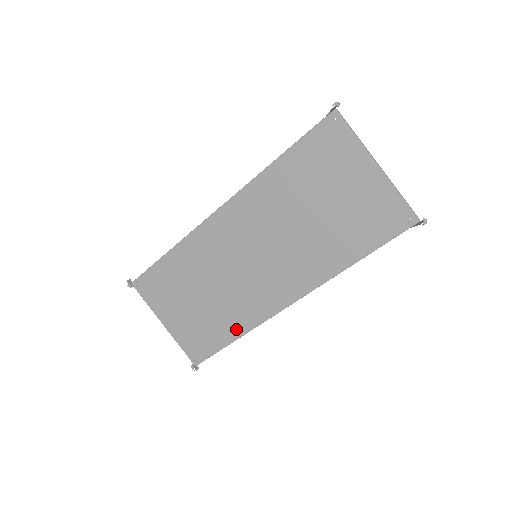
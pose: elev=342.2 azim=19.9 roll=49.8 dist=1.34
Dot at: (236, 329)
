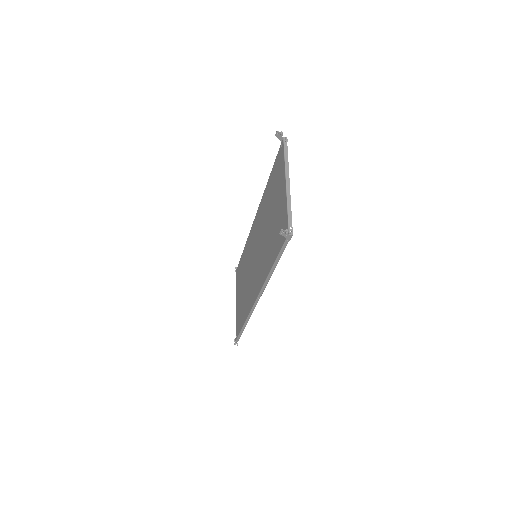
Dot at: (245, 315)
